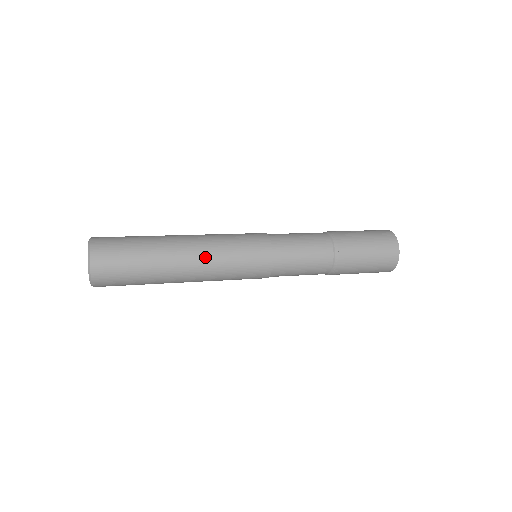
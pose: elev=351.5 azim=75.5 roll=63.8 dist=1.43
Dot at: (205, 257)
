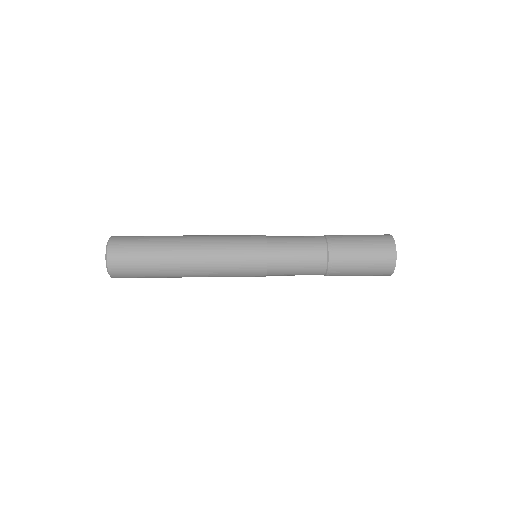
Dot at: (205, 268)
